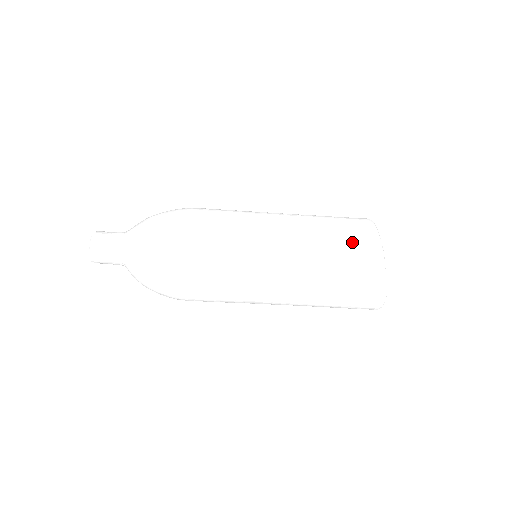
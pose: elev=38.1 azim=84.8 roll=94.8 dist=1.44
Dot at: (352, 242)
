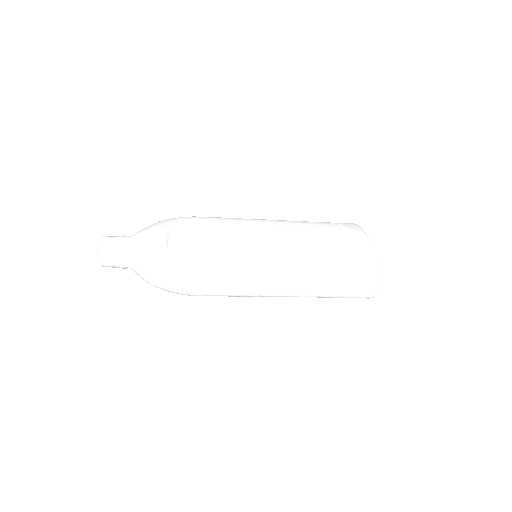
Dot at: (343, 239)
